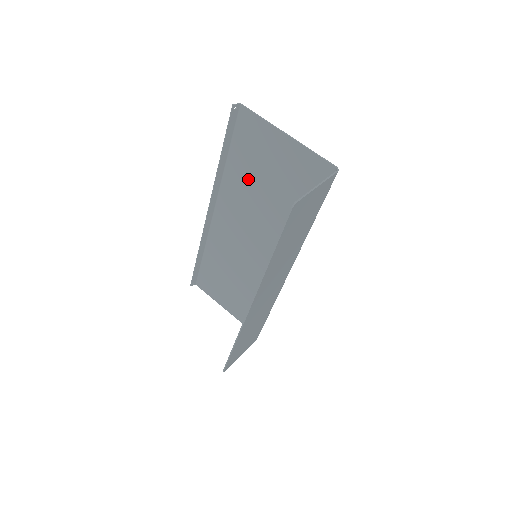
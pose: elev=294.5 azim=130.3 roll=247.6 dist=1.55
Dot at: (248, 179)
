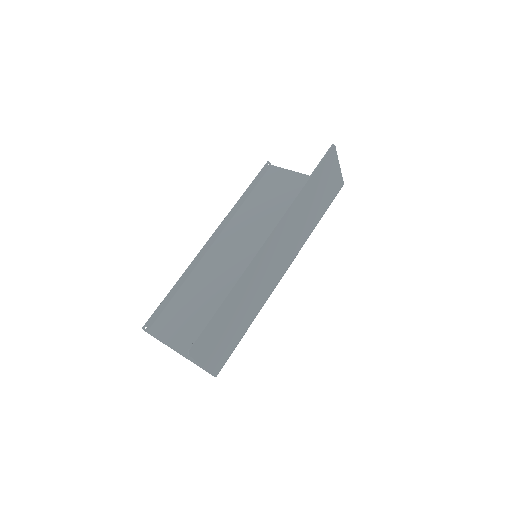
Dot at: (262, 208)
